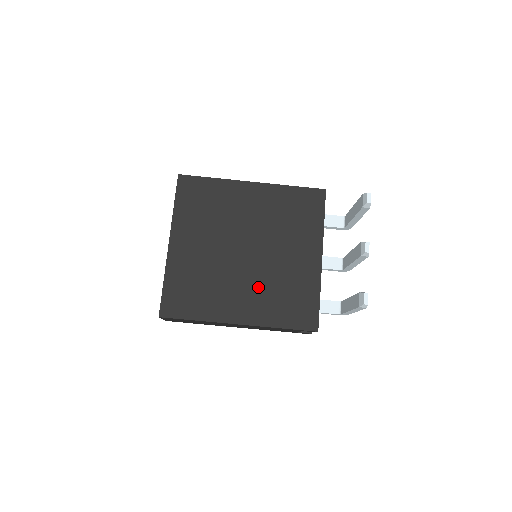
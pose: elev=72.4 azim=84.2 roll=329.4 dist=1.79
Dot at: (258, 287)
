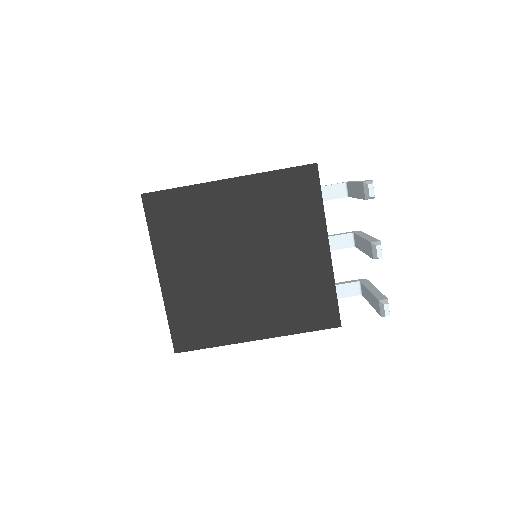
Dot at: (267, 298)
